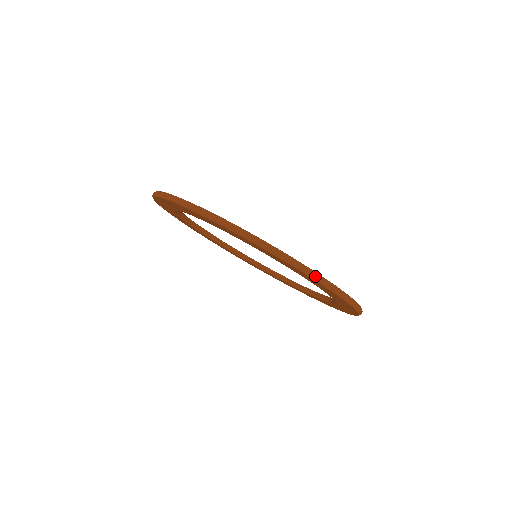
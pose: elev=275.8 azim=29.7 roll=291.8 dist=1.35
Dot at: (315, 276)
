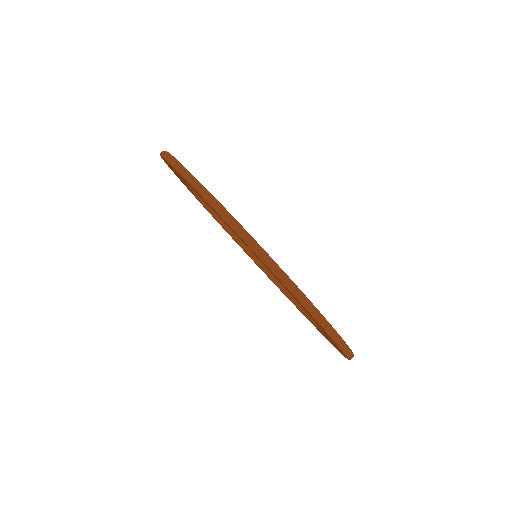
Dot at: occluded
